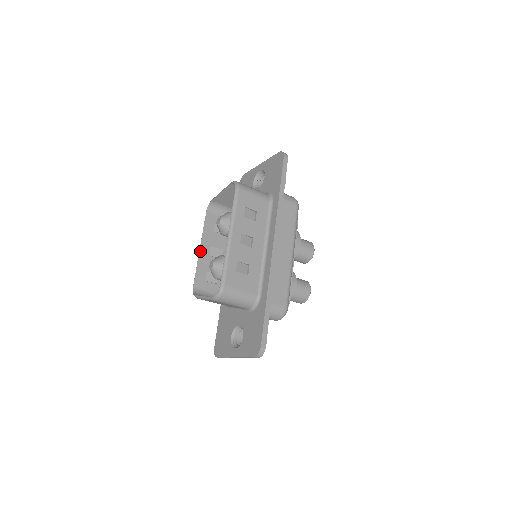
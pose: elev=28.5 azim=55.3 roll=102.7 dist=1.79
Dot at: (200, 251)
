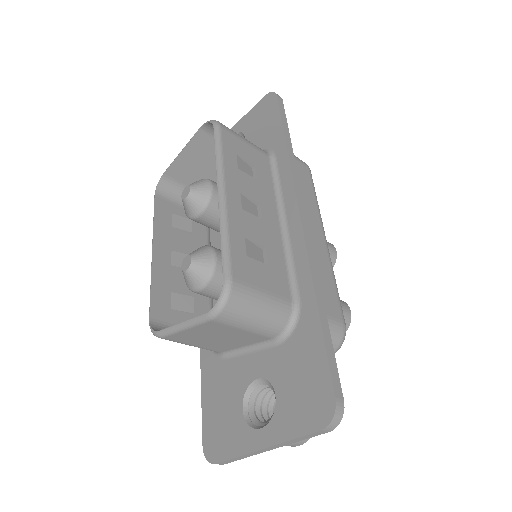
Dot at: (153, 256)
